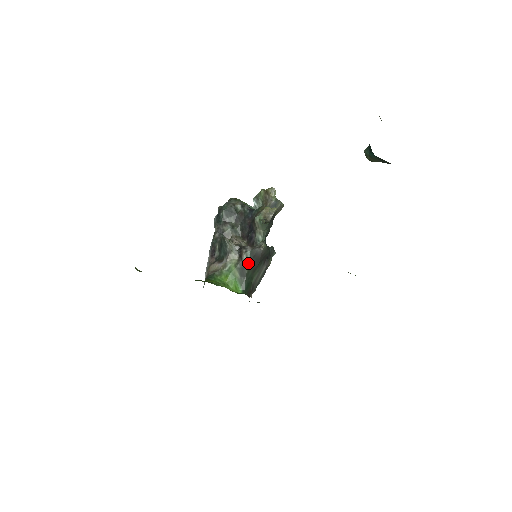
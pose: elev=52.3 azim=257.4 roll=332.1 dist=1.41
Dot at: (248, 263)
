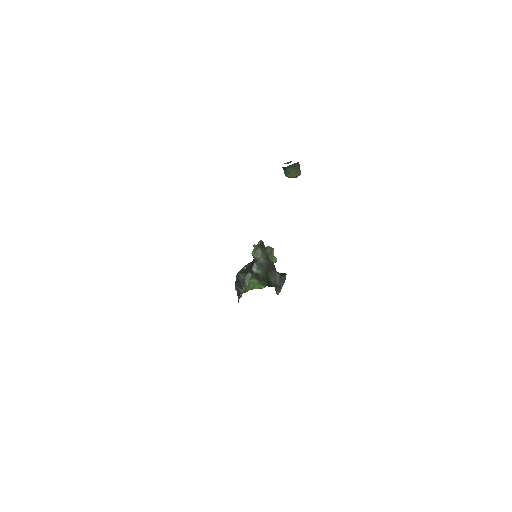
Dot at: (259, 271)
